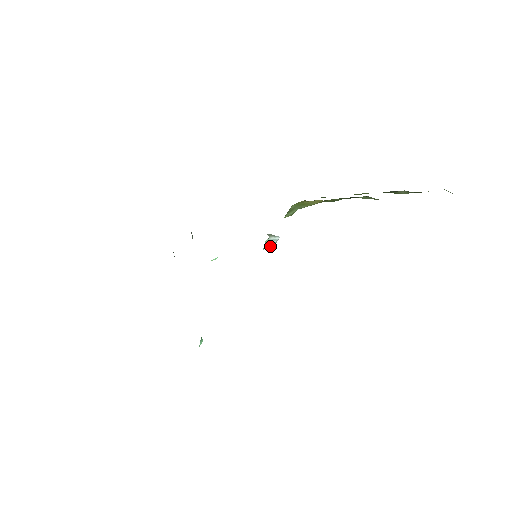
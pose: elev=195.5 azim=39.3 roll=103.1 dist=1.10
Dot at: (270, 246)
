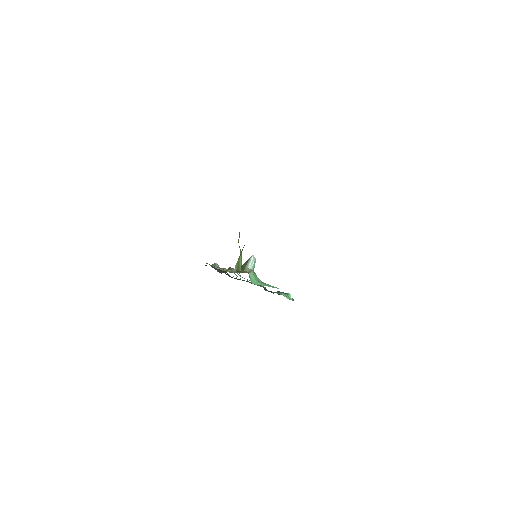
Dot at: occluded
